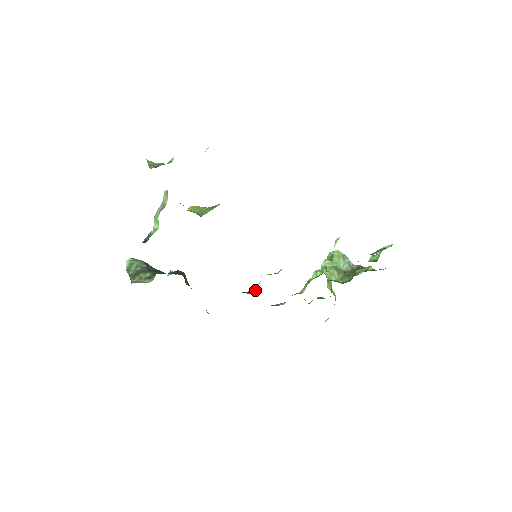
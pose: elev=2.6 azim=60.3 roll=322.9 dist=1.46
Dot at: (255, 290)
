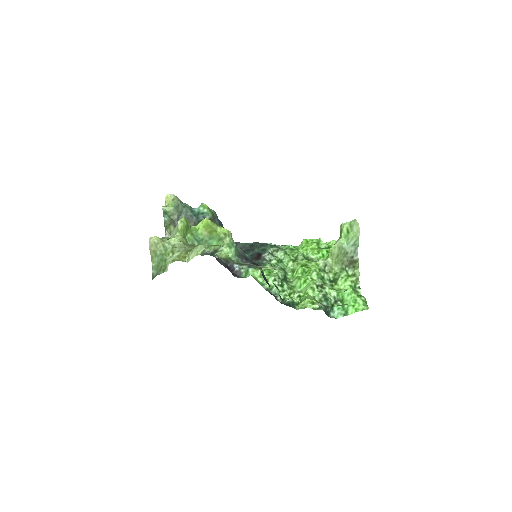
Dot at: (247, 275)
